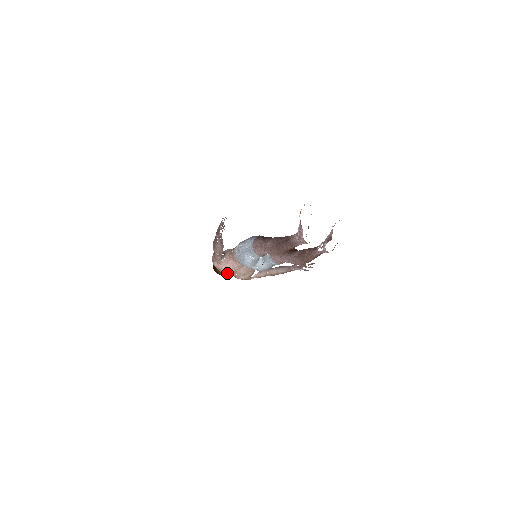
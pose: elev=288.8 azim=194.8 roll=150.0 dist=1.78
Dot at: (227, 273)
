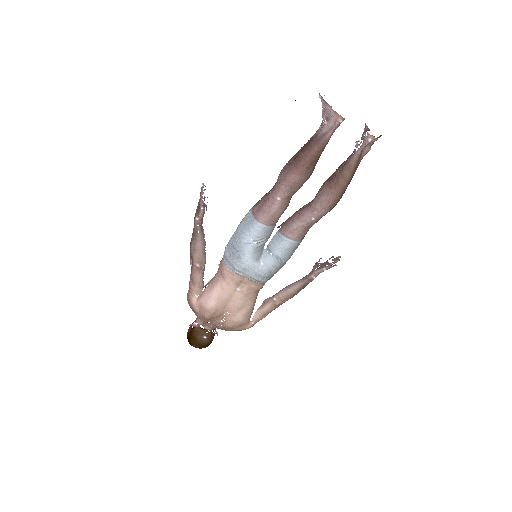
Dot at: (213, 312)
